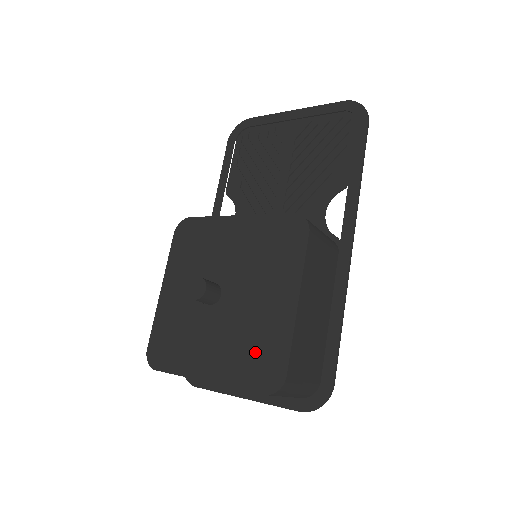
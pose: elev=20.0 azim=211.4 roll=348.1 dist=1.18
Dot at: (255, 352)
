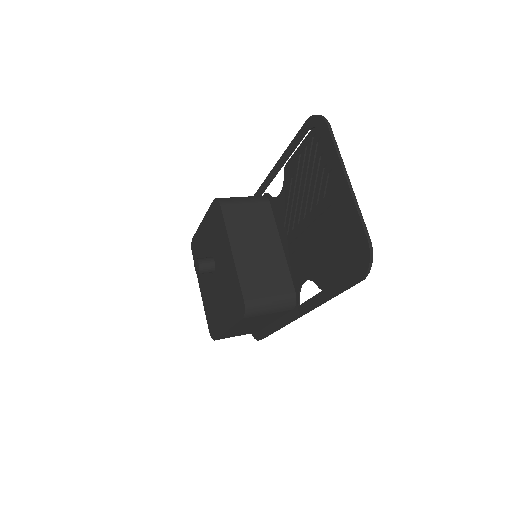
Dot at: (212, 315)
